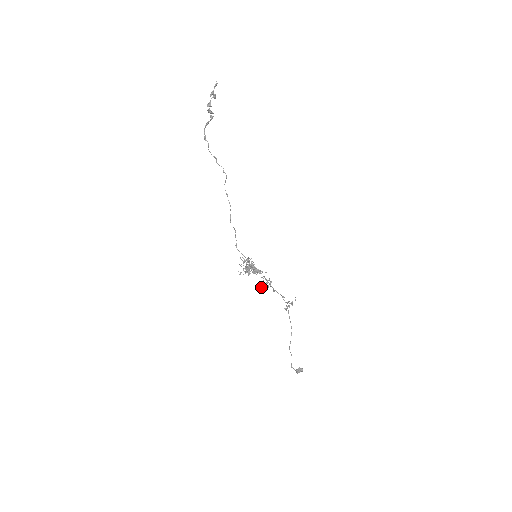
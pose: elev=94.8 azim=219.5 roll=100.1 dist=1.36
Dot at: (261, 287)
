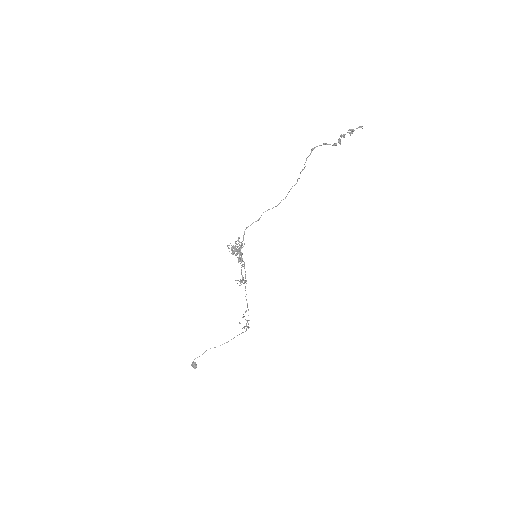
Dot at: (237, 280)
